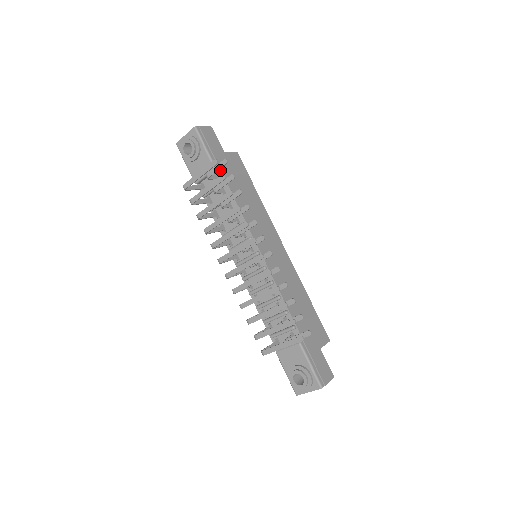
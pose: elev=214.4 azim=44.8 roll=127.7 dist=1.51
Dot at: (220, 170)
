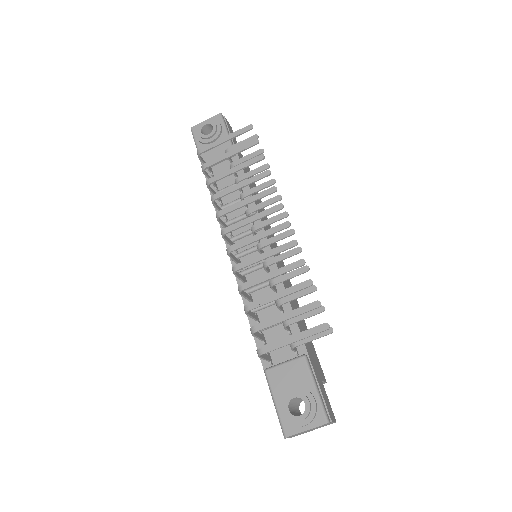
Dot at: (238, 157)
